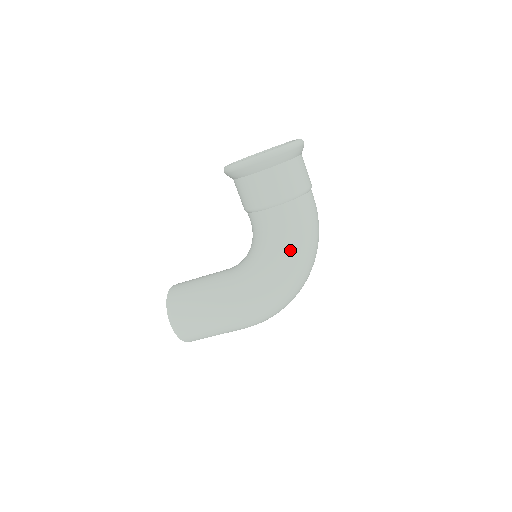
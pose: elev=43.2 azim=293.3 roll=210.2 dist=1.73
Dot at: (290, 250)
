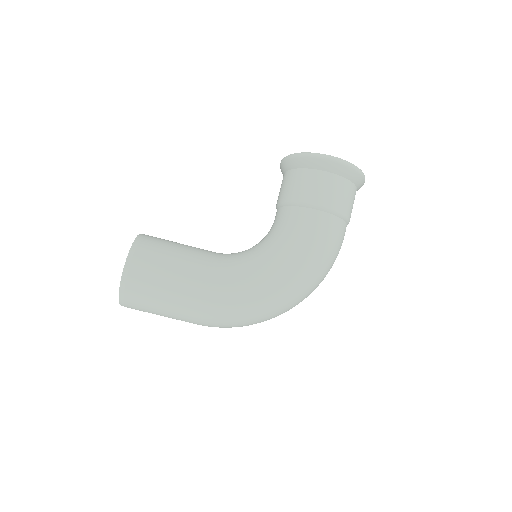
Dot at: (310, 260)
